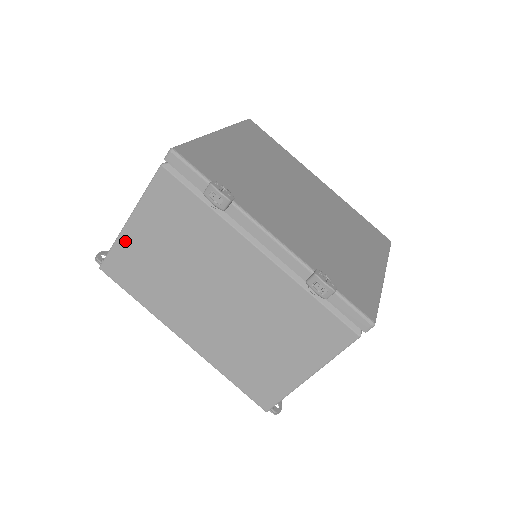
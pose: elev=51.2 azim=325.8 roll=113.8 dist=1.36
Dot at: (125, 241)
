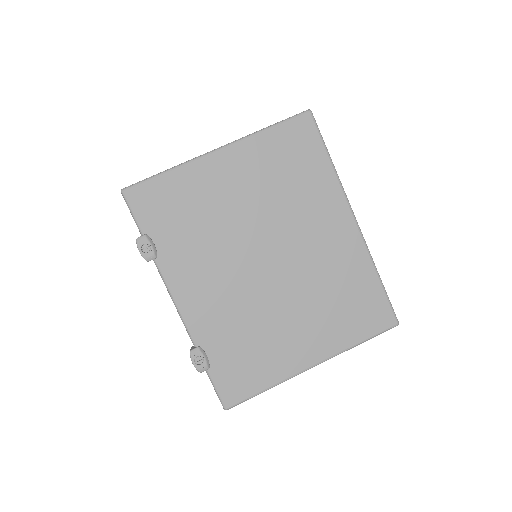
Dot at: occluded
